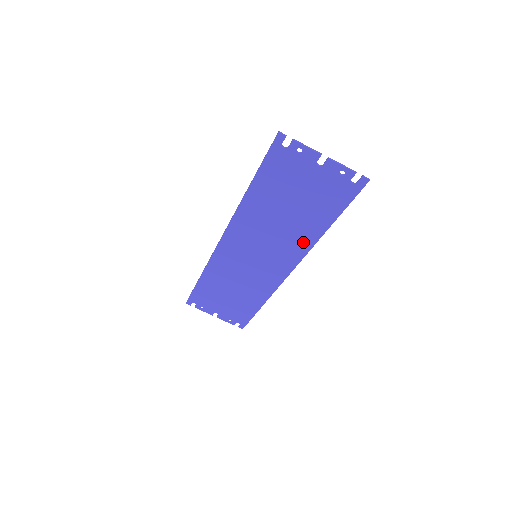
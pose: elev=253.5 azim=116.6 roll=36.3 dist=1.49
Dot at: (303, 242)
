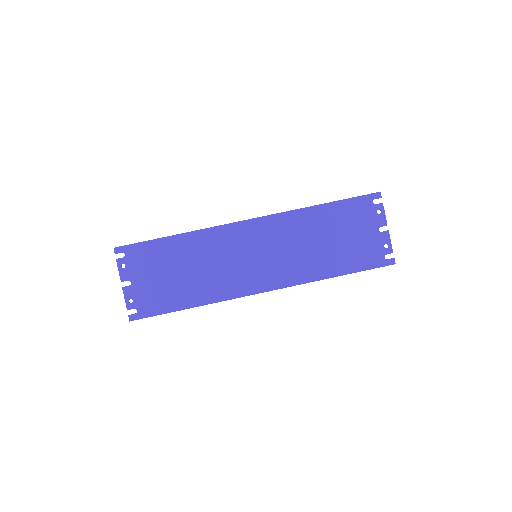
Dot at: (307, 273)
